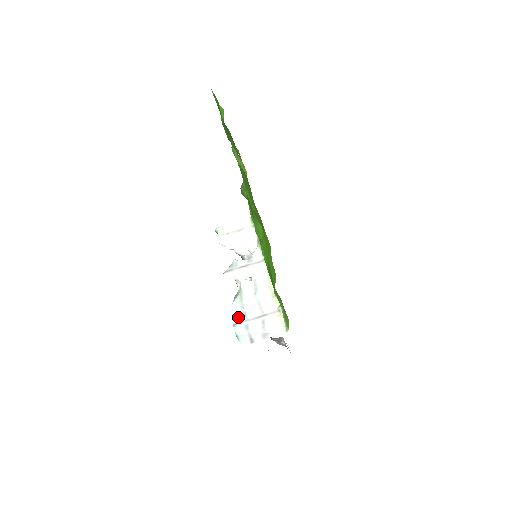
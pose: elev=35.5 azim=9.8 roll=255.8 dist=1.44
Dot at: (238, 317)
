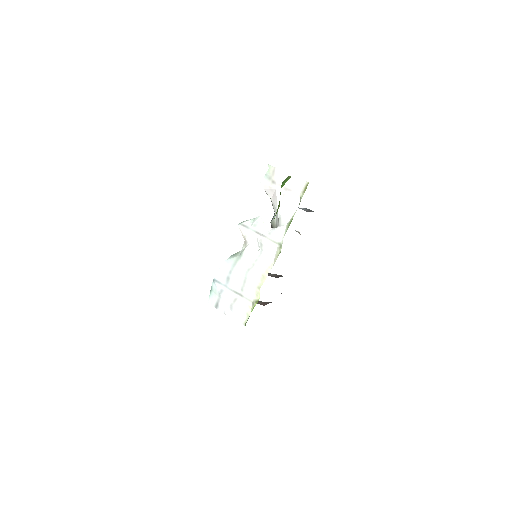
Dot at: (221, 277)
